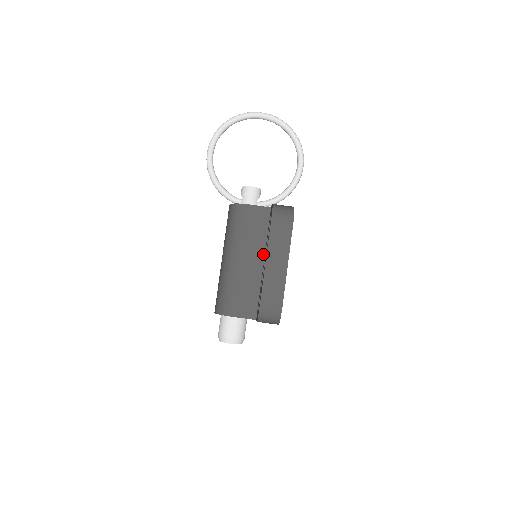
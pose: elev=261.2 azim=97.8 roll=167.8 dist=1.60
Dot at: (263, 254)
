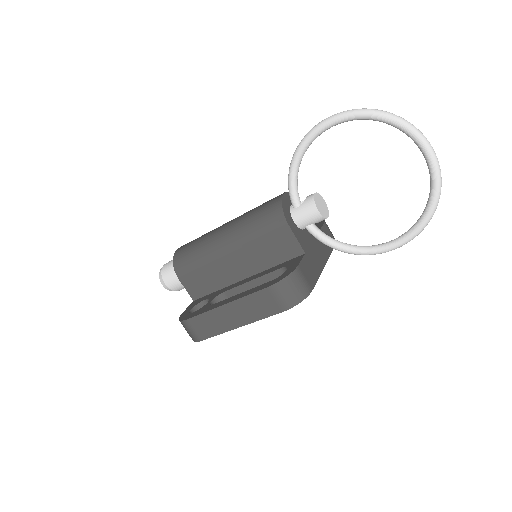
Dot at: (252, 273)
